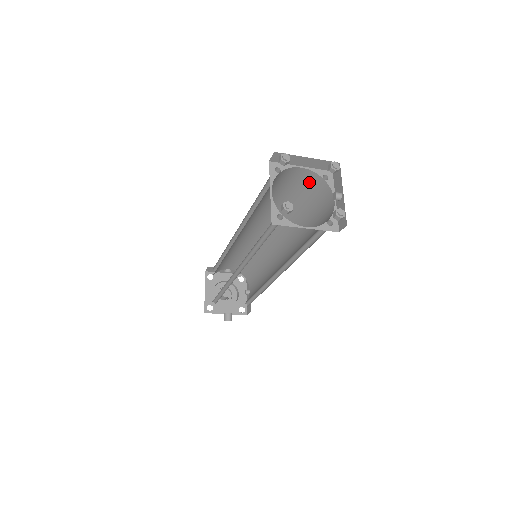
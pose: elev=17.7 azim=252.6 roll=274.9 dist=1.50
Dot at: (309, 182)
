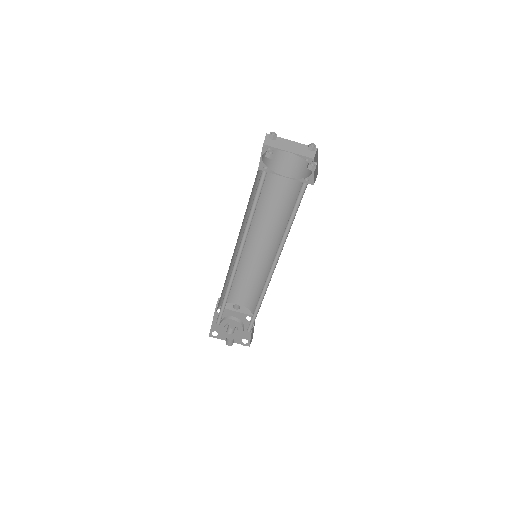
Dot at: (296, 168)
